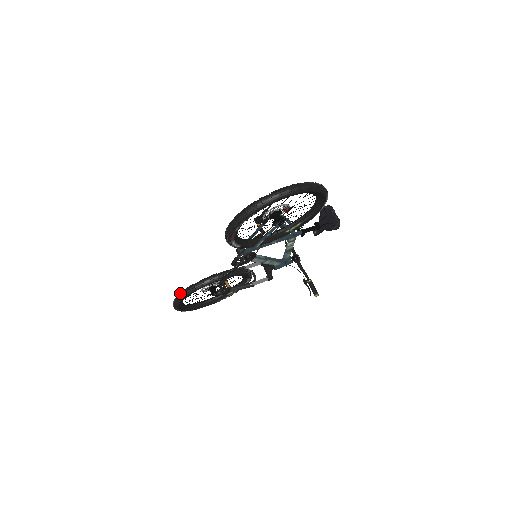
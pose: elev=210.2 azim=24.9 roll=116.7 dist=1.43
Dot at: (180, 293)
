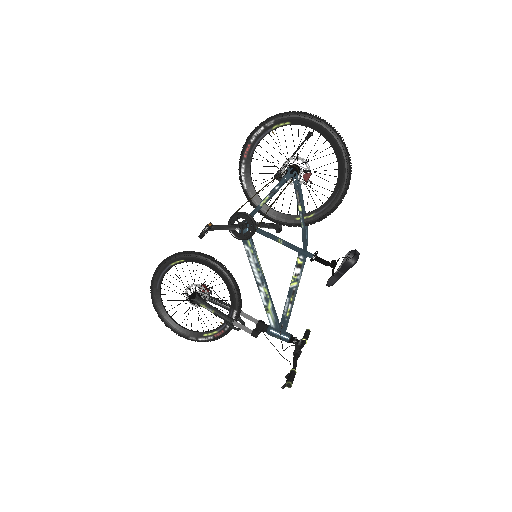
Dot at: (168, 257)
